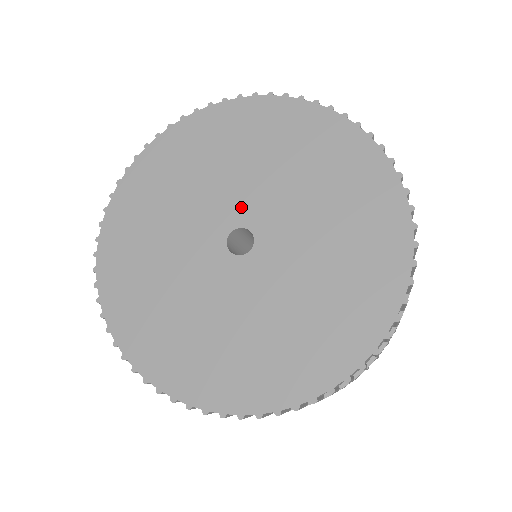
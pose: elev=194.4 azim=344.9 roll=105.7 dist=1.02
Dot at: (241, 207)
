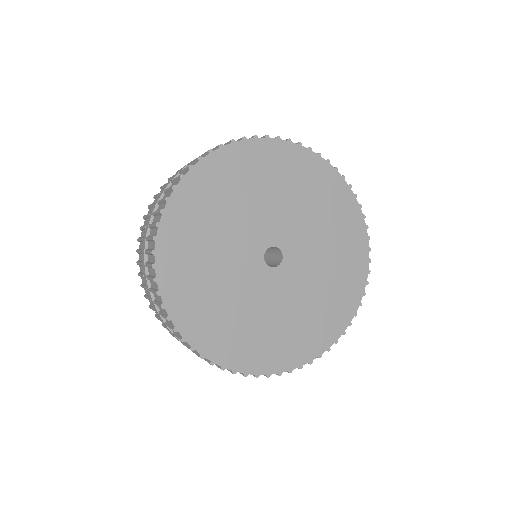
Dot at: (287, 235)
